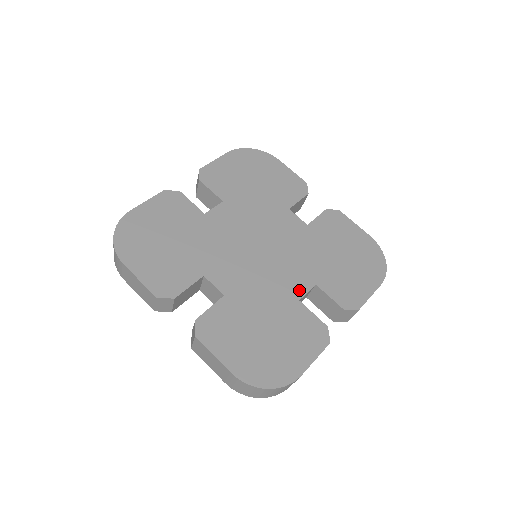
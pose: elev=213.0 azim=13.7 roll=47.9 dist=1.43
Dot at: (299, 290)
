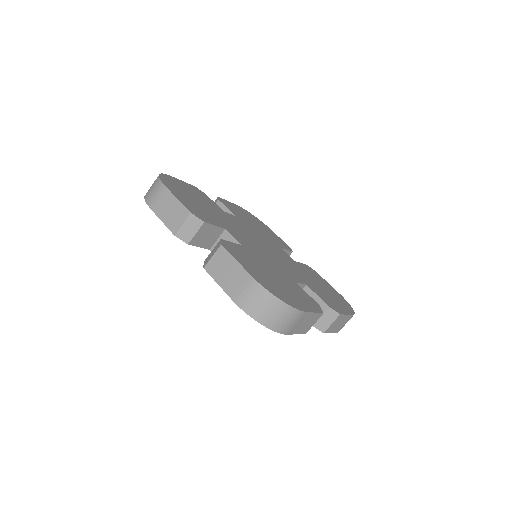
Dot at: (295, 279)
